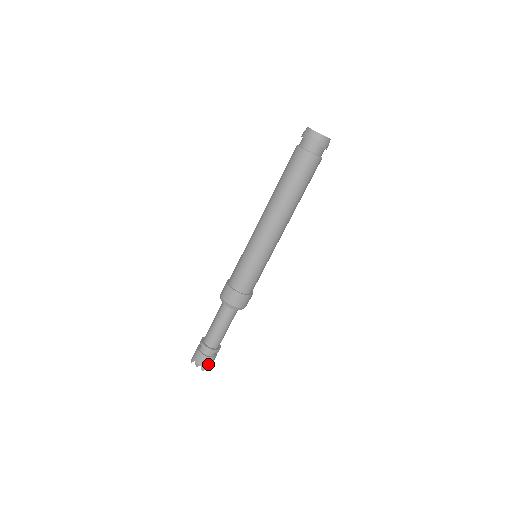
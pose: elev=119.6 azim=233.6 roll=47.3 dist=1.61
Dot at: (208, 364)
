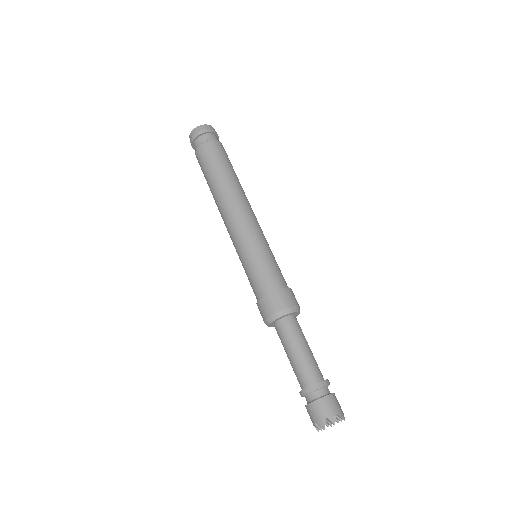
Dot at: (339, 406)
